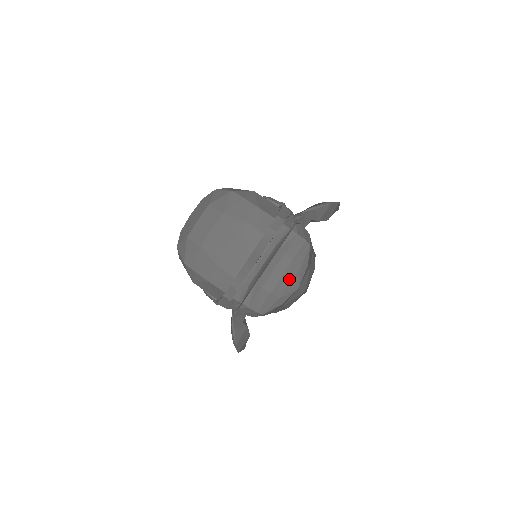
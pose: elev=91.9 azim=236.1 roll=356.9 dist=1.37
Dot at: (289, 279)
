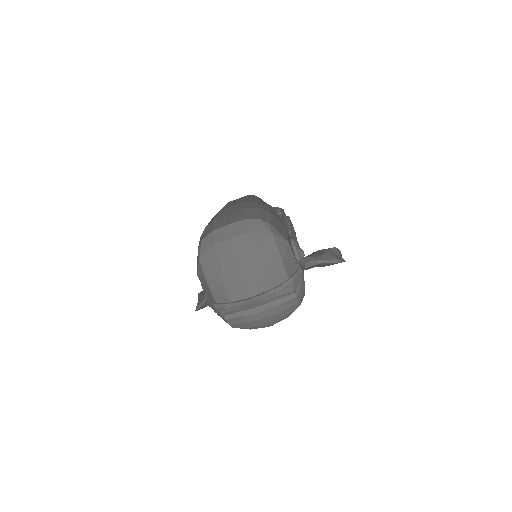
Dot at: (268, 321)
